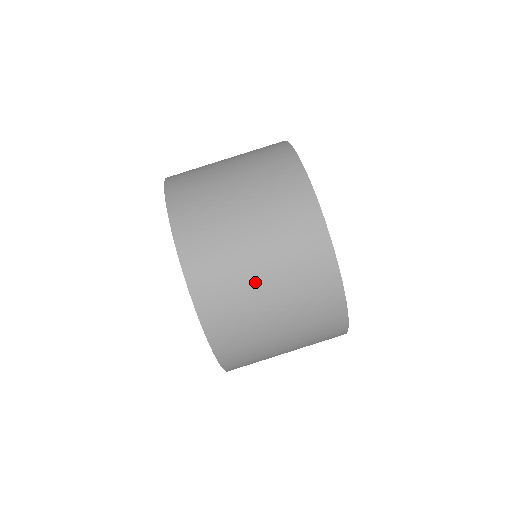
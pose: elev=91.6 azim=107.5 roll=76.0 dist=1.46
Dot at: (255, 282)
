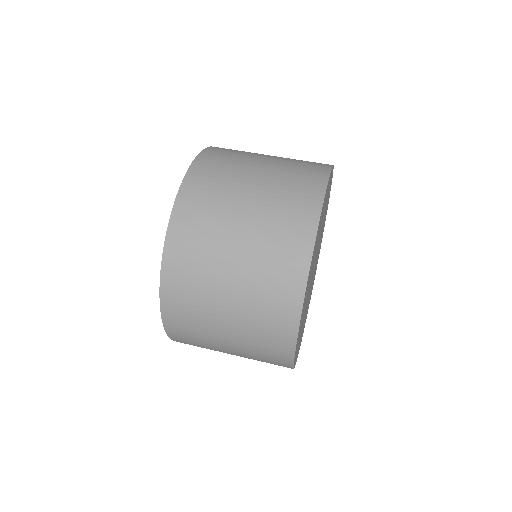
Dot at: occluded
